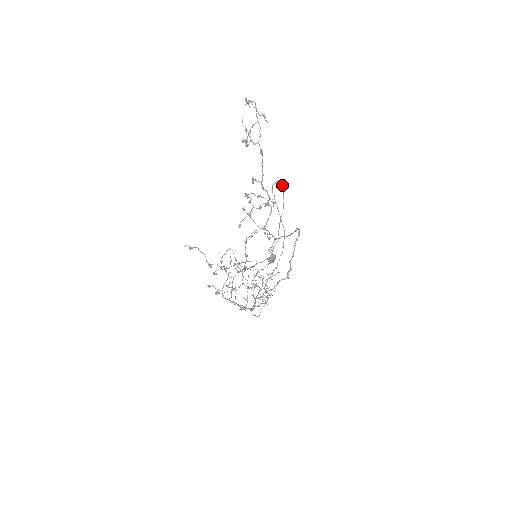
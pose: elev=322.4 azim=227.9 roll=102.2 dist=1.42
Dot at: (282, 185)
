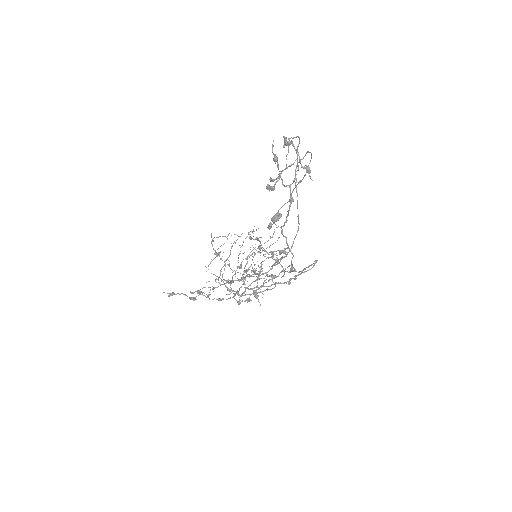
Dot at: (311, 154)
